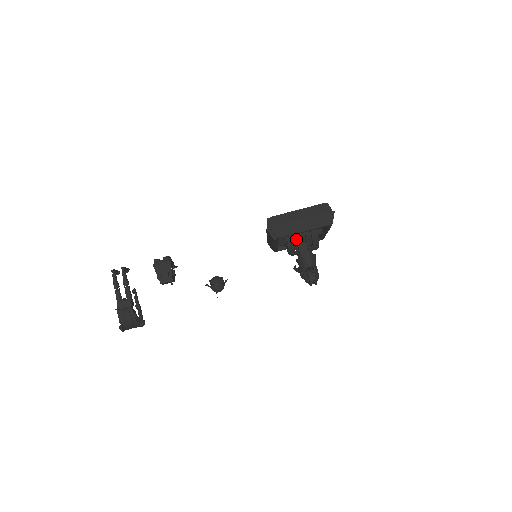
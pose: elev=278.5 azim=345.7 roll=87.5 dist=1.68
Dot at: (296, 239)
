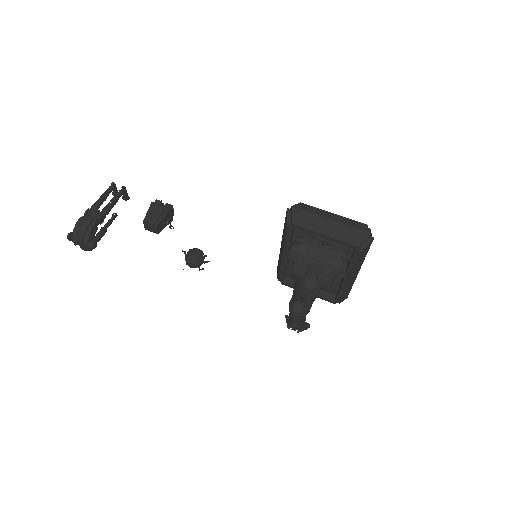
Dot at: (311, 254)
